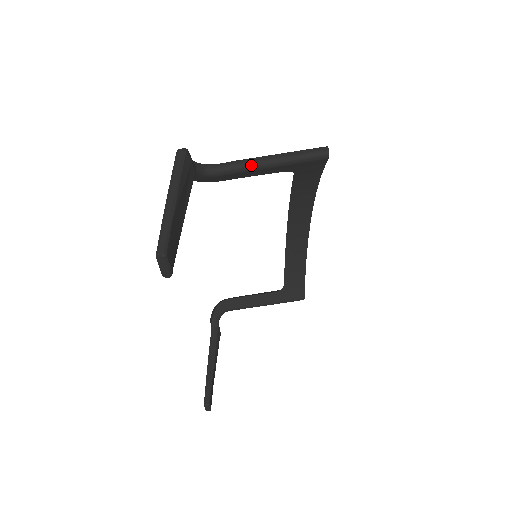
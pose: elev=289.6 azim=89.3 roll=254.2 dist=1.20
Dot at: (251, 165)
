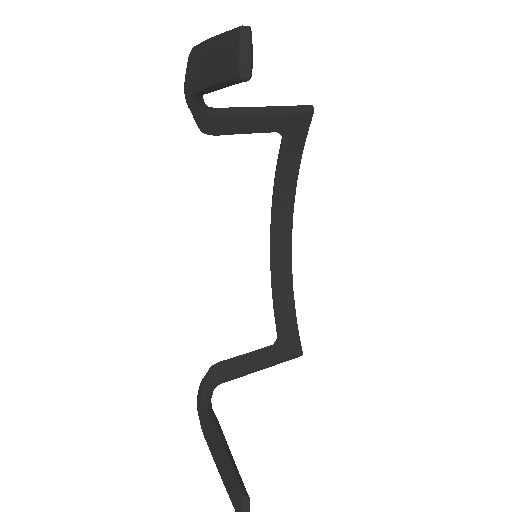
Dot at: (250, 109)
